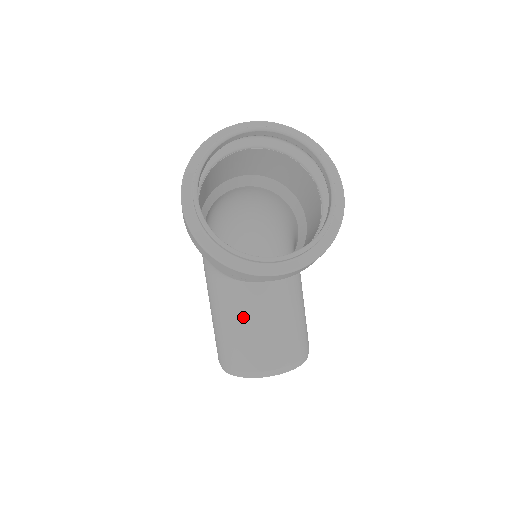
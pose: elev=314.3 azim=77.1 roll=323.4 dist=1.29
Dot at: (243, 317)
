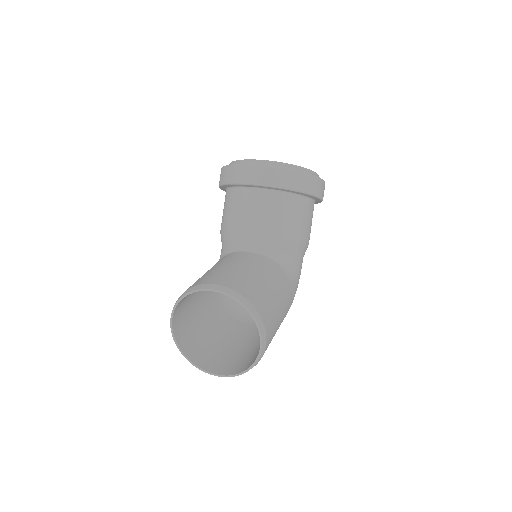
Dot at: (220, 264)
